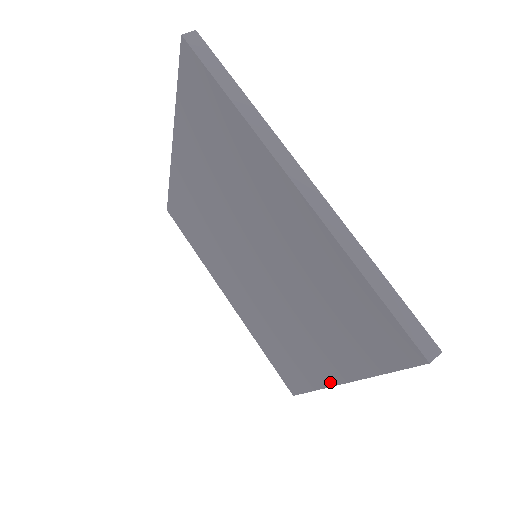
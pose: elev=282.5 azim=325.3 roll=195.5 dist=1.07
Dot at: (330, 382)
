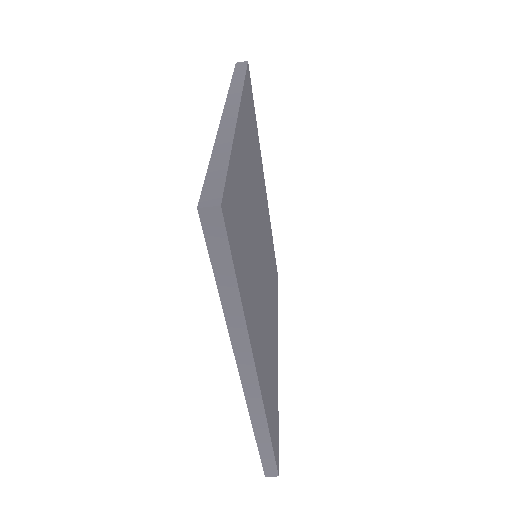
Dot at: (244, 386)
